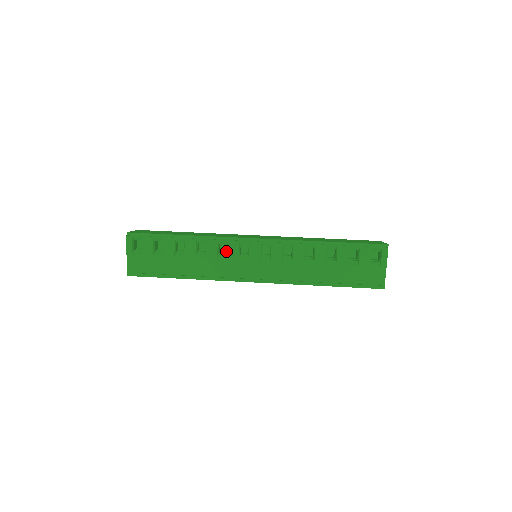
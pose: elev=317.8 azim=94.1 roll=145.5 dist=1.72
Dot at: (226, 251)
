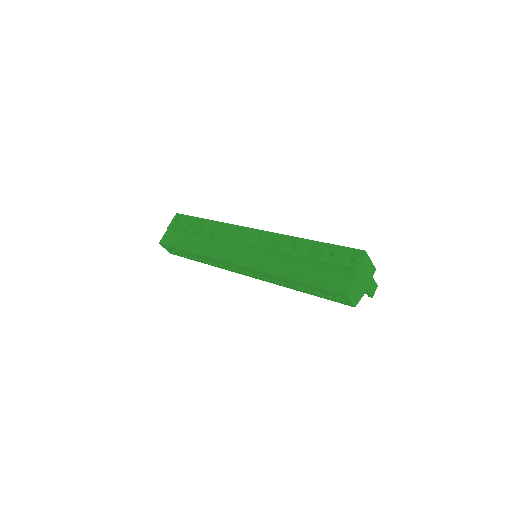
Dot at: occluded
